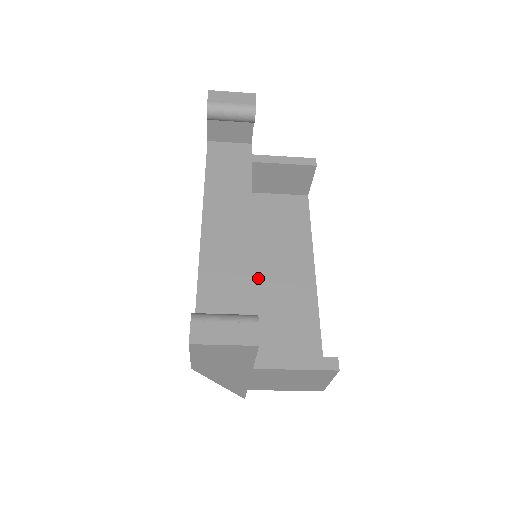
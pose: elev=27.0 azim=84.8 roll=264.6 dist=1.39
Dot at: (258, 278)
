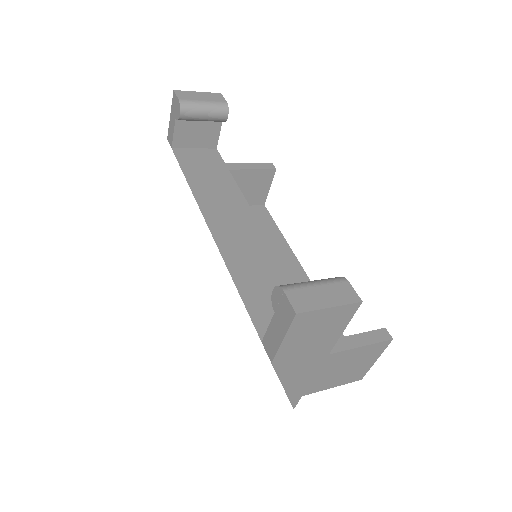
Dot at: occluded
